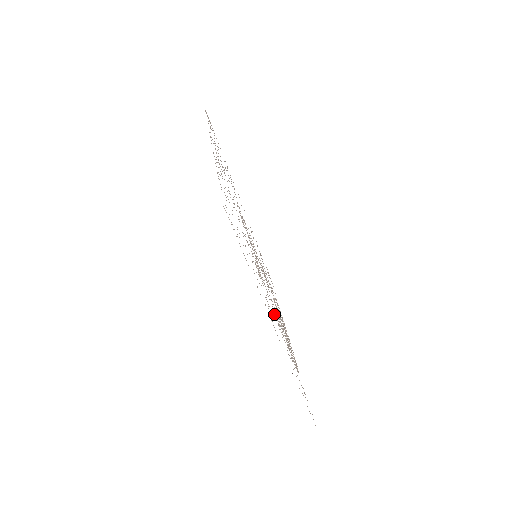
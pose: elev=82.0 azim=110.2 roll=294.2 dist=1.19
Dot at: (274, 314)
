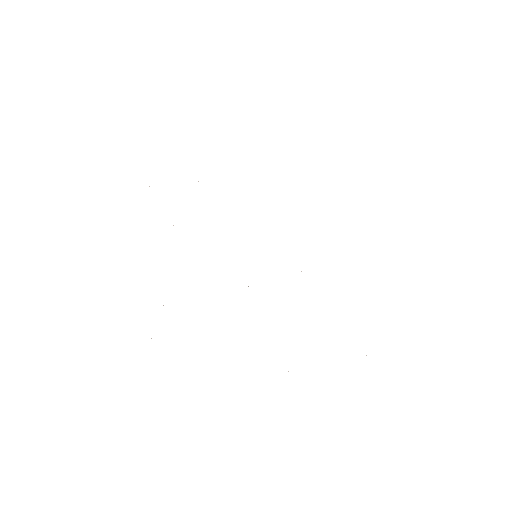
Dot at: occluded
